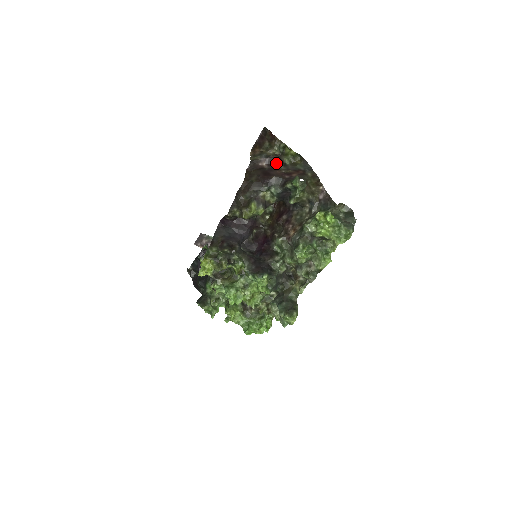
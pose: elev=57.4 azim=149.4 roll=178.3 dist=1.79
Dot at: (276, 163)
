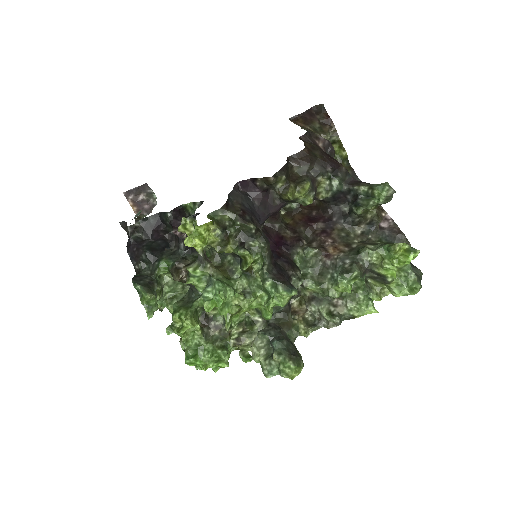
Dot at: (331, 153)
